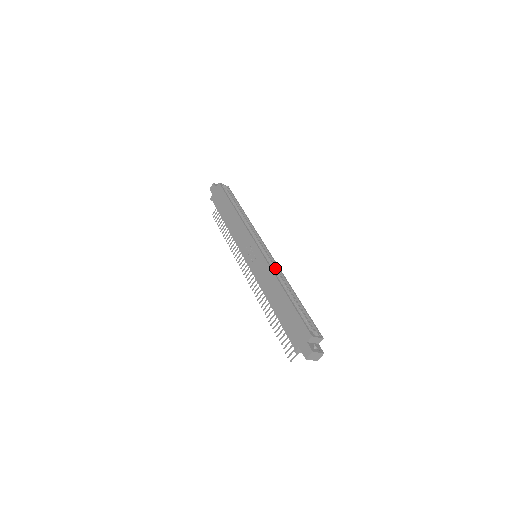
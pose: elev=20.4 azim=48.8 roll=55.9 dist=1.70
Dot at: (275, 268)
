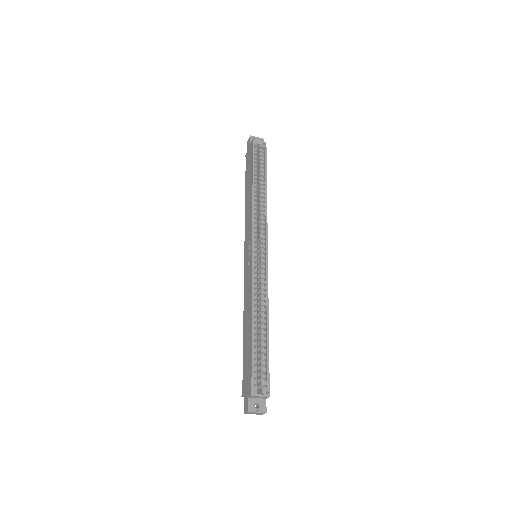
Dot at: (263, 283)
